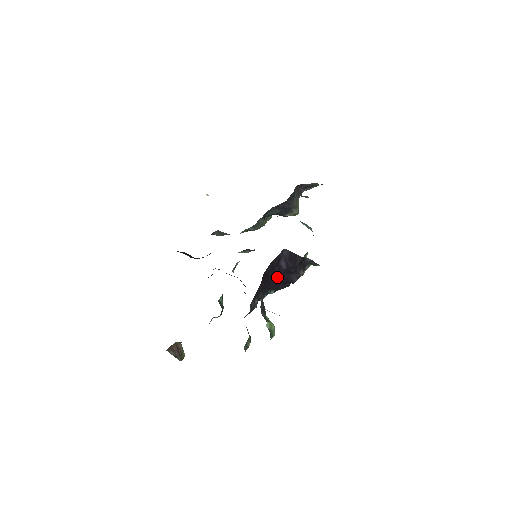
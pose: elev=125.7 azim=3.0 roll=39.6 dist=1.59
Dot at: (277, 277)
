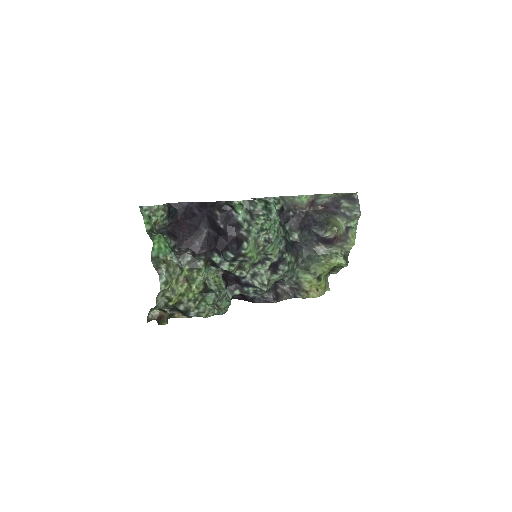
Dot at: (215, 233)
